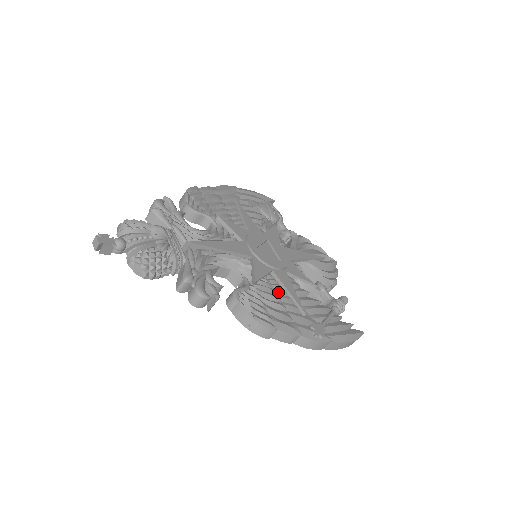
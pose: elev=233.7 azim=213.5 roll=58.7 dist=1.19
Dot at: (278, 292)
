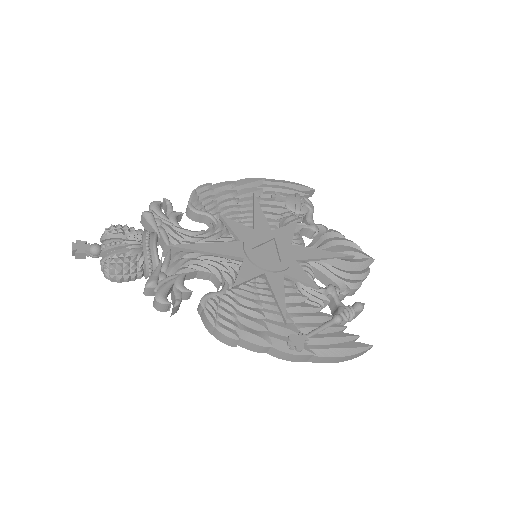
Dot at: (262, 297)
